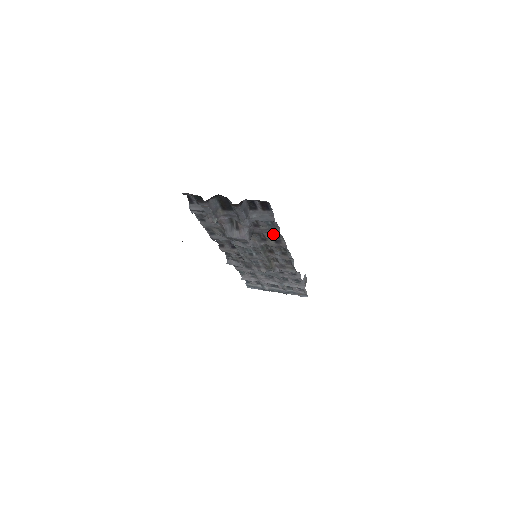
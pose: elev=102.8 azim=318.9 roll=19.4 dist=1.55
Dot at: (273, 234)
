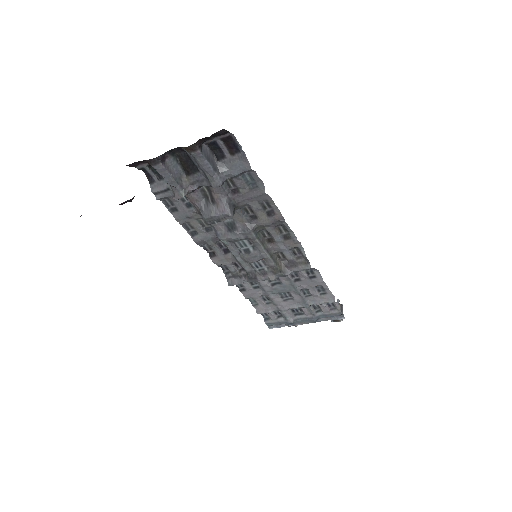
Dot at: (260, 200)
